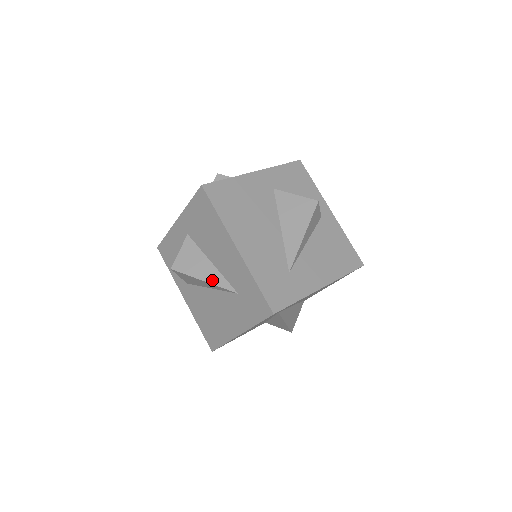
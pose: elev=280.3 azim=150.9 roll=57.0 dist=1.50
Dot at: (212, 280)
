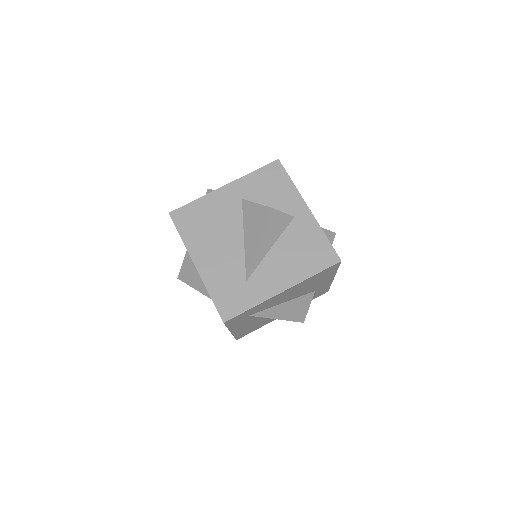
Dot at: (199, 288)
